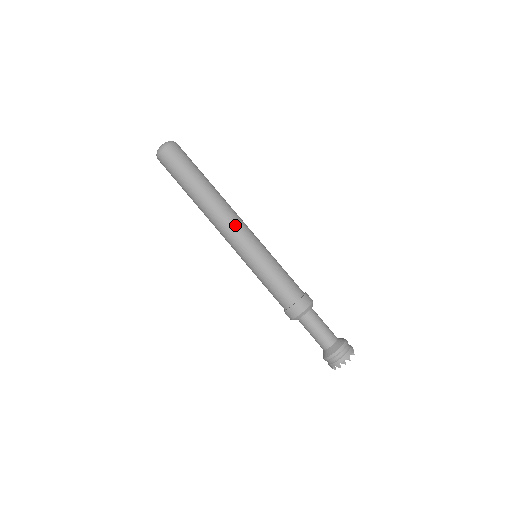
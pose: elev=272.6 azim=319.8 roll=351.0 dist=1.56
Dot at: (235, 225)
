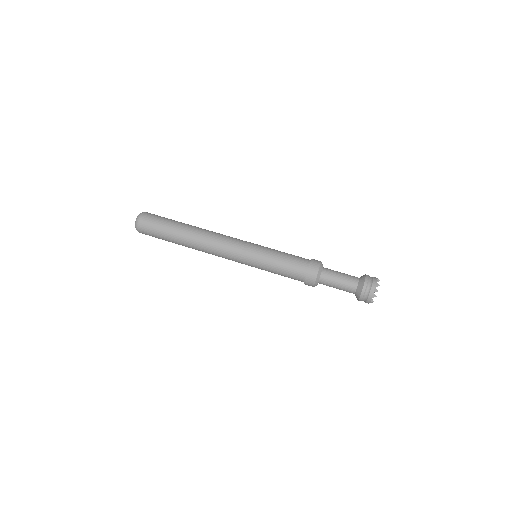
Dot at: (225, 241)
